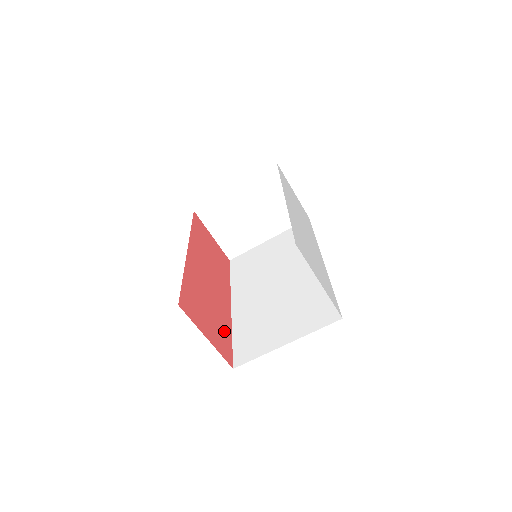
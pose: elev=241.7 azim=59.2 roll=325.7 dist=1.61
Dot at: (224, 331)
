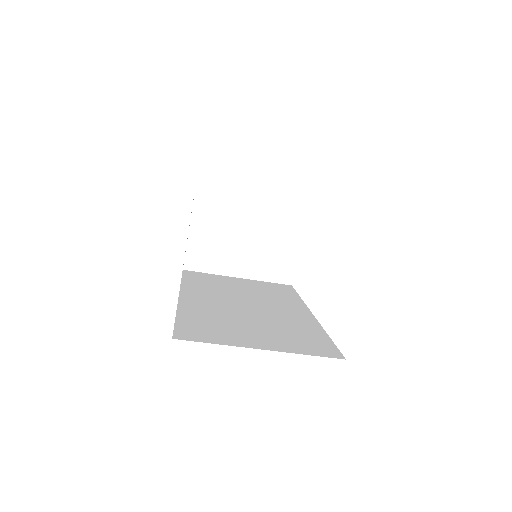
Dot at: occluded
